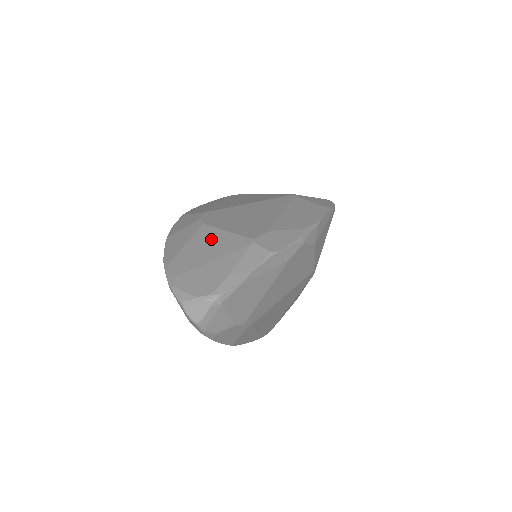
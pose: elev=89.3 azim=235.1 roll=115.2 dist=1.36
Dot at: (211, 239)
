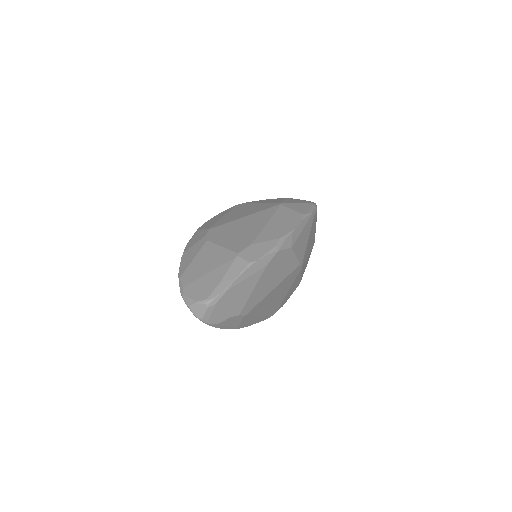
Dot at: (210, 254)
